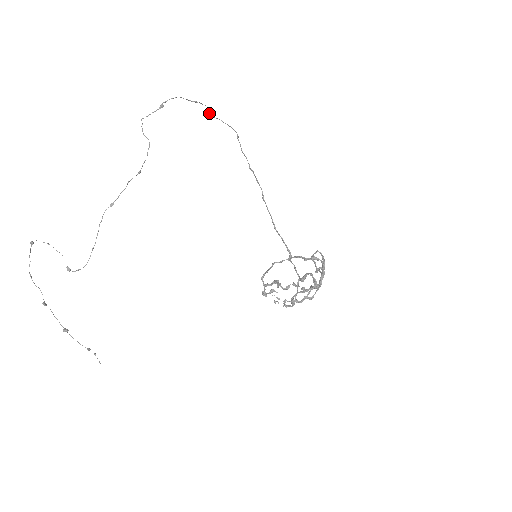
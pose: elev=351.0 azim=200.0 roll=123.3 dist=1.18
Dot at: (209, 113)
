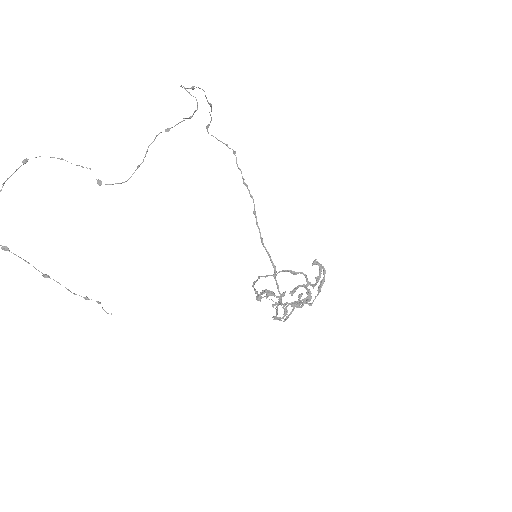
Dot at: (207, 128)
